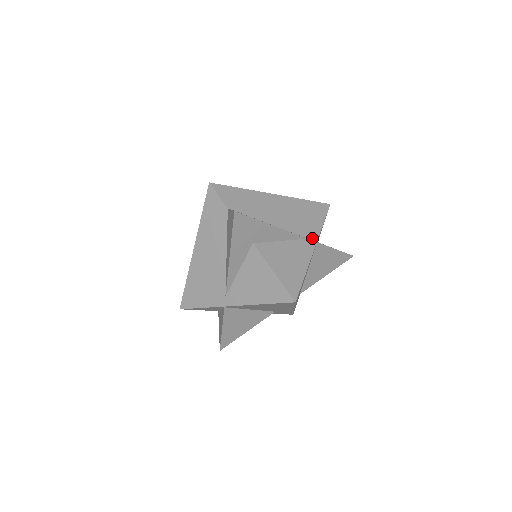
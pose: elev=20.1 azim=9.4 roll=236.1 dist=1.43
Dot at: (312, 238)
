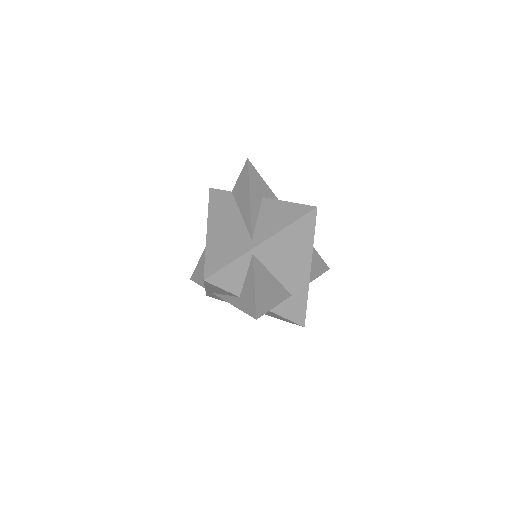
Dot at: occluded
